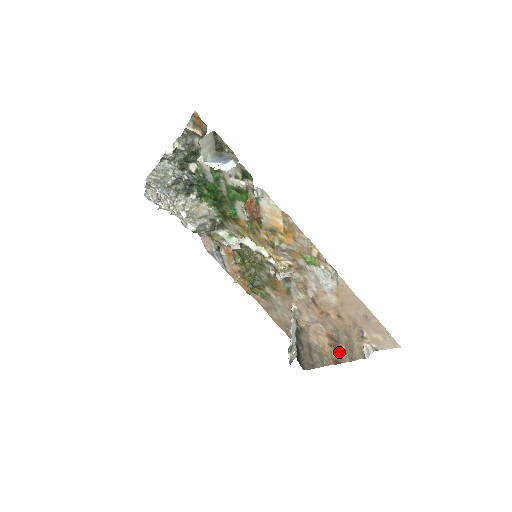
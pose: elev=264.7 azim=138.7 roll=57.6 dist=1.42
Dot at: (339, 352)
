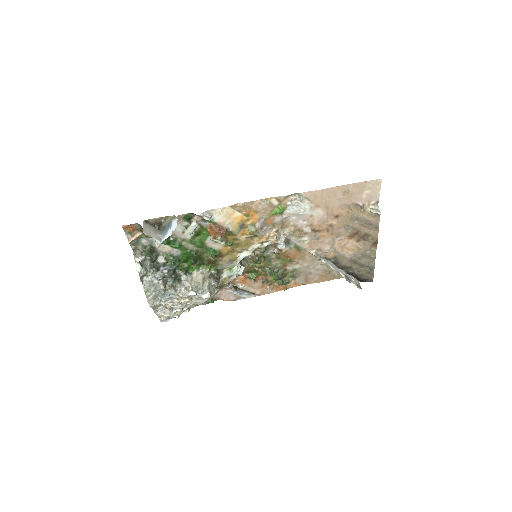
Dot at: (367, 236)
